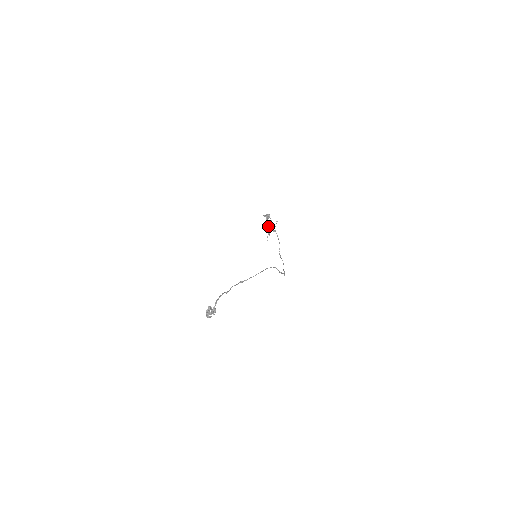
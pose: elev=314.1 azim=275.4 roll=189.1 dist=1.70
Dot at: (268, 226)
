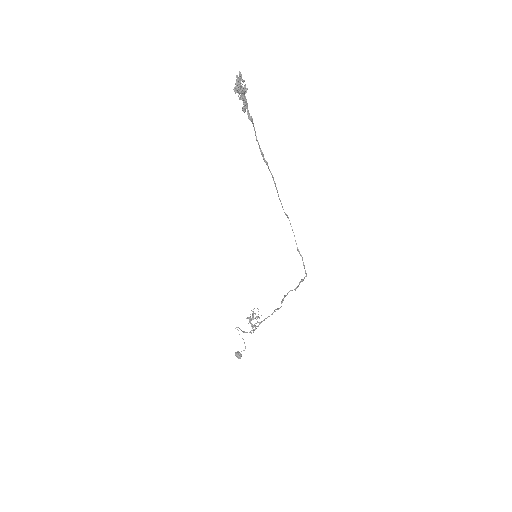
Dot at: occluded
